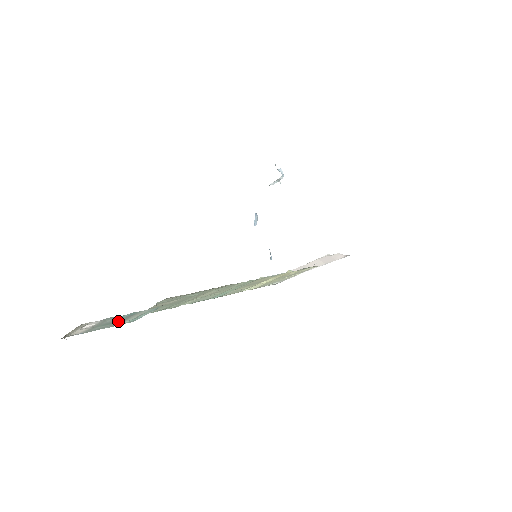
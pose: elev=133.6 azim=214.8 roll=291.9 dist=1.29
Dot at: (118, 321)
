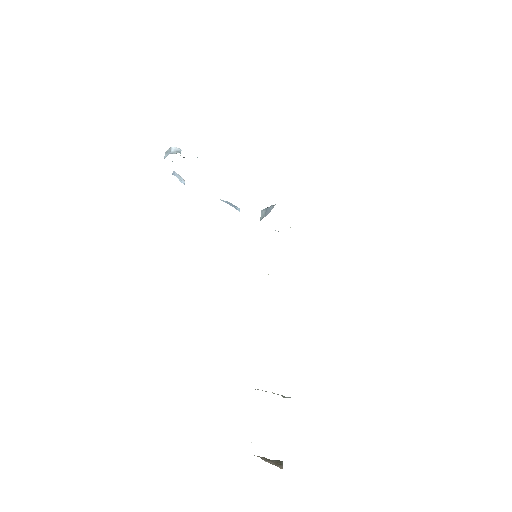
Dot at: occluded
